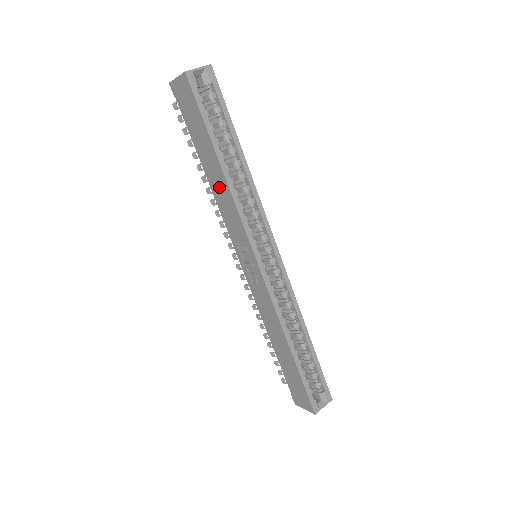
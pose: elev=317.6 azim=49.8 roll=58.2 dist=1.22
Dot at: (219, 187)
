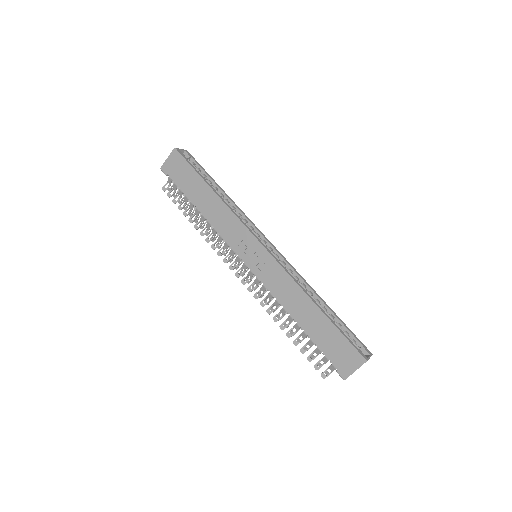
Dot at: (214, 210)
